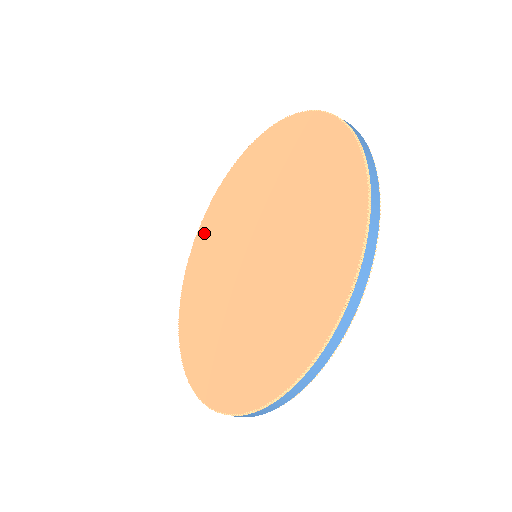
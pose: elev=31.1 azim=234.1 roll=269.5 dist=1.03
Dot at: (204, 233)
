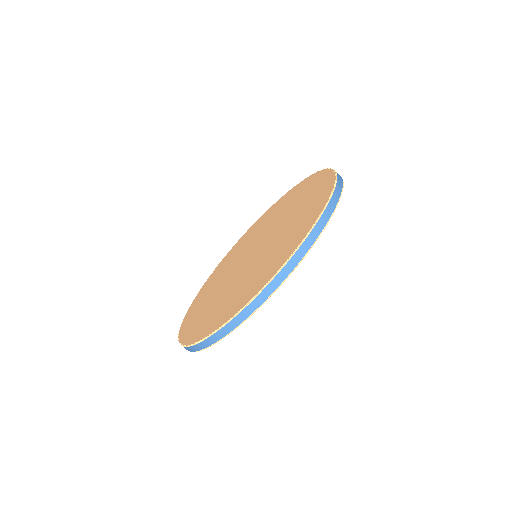
Dot at: (223, 262)
